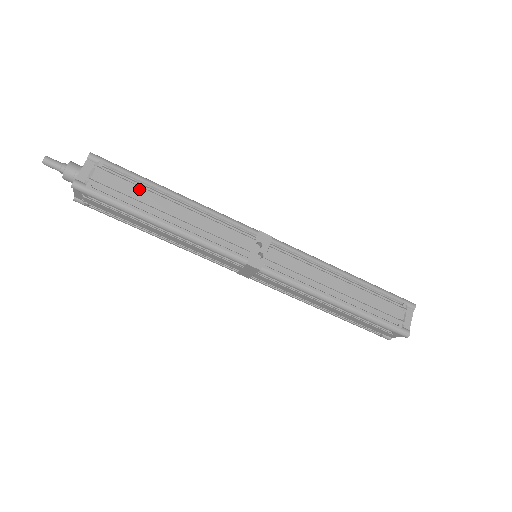
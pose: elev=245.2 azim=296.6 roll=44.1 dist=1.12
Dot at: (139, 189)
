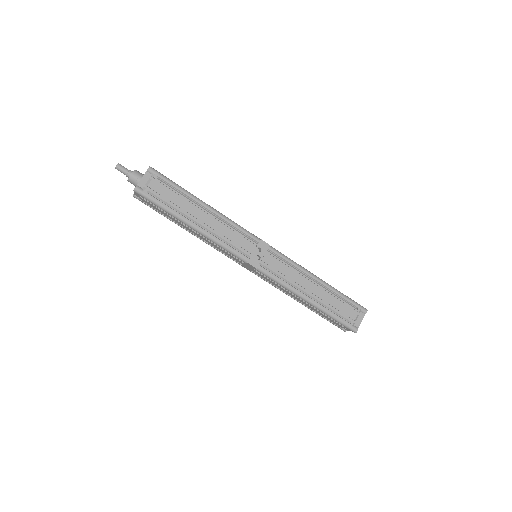
Dot at: (180, 198)
